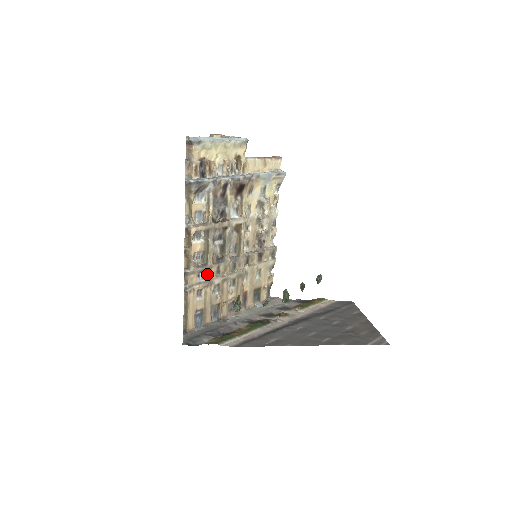
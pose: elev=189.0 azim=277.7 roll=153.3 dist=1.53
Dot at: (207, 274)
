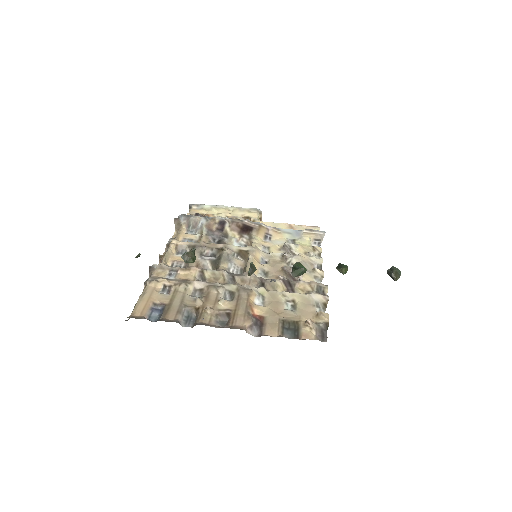
Dot at: (184, 276)
